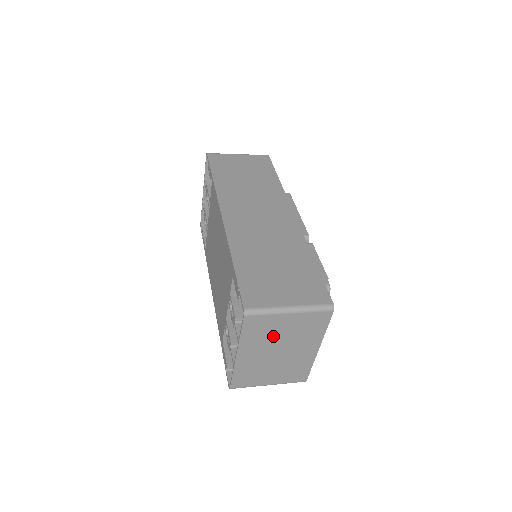
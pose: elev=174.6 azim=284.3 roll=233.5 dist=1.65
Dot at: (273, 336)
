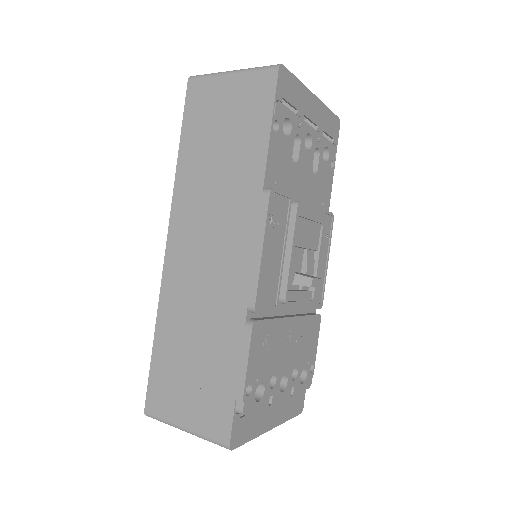
Dot at: occluded
